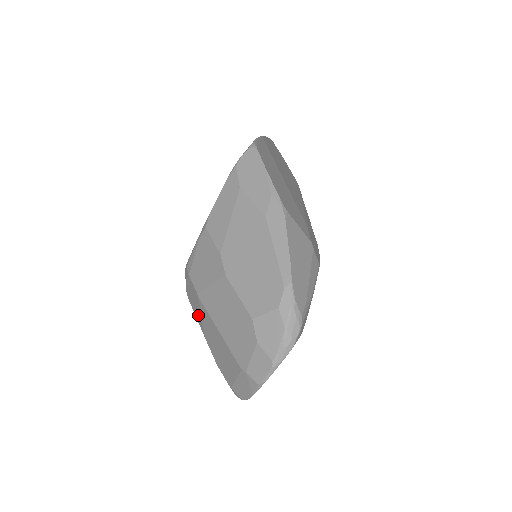
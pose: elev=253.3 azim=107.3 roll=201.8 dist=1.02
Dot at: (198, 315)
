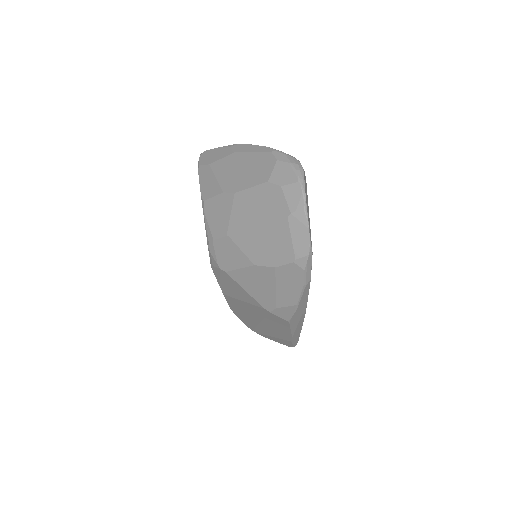
Dot at: (238, 258)
